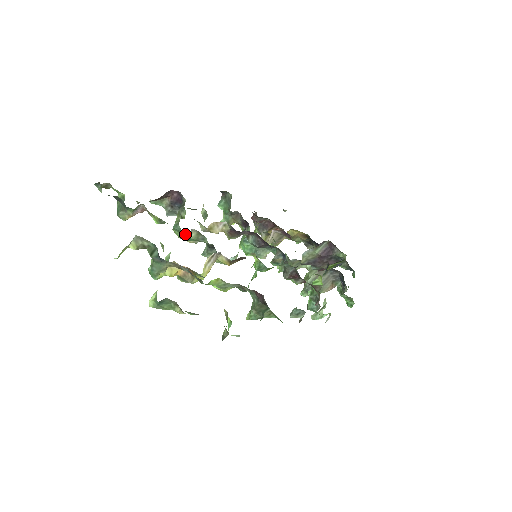
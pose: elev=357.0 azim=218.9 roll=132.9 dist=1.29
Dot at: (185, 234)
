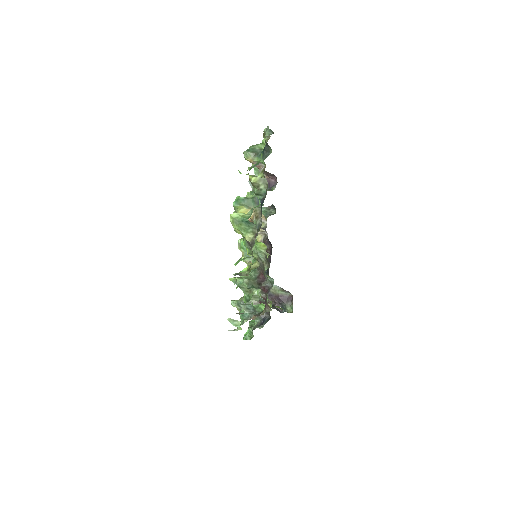
Dot at: occluded
